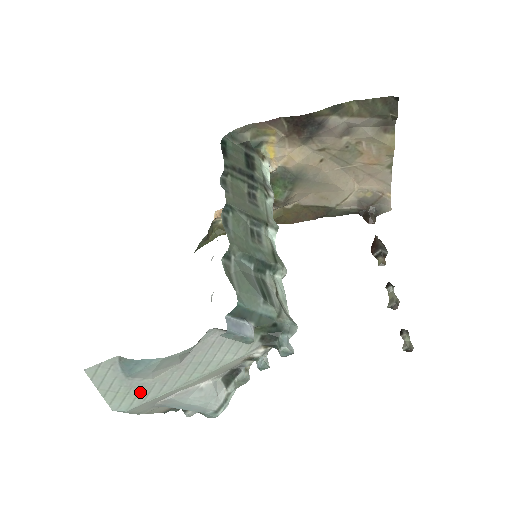
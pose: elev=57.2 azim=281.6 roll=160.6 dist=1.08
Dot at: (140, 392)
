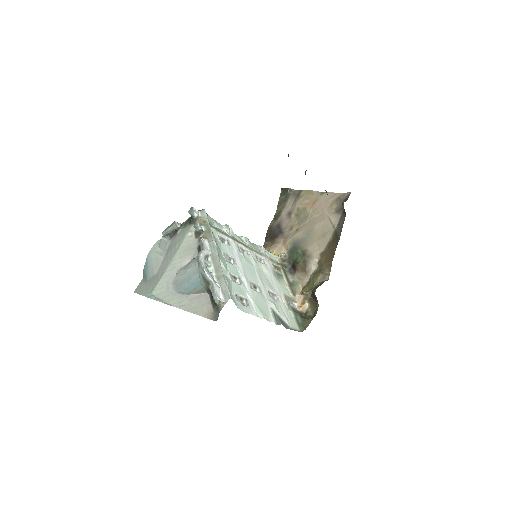
Dot at: (154, 281)
